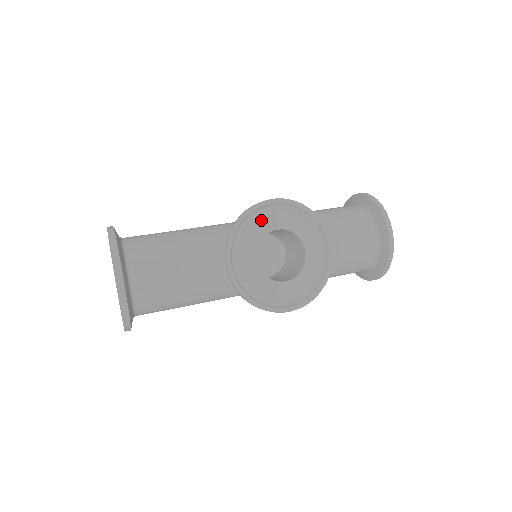
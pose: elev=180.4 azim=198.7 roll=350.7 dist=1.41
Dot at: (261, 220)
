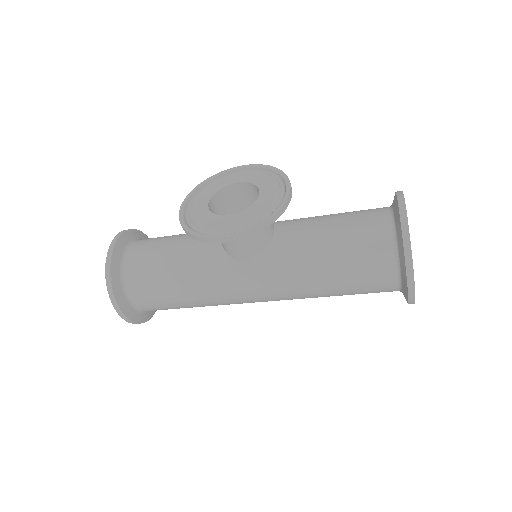
Dot at: (225, 178)
